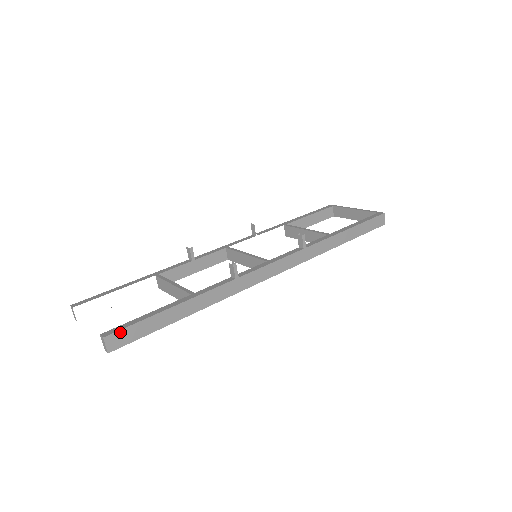
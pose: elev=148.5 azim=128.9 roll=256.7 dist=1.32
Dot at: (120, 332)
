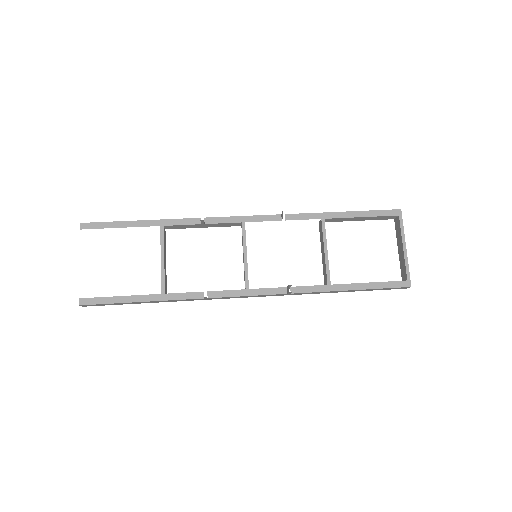
Dot at: (93, 305)
